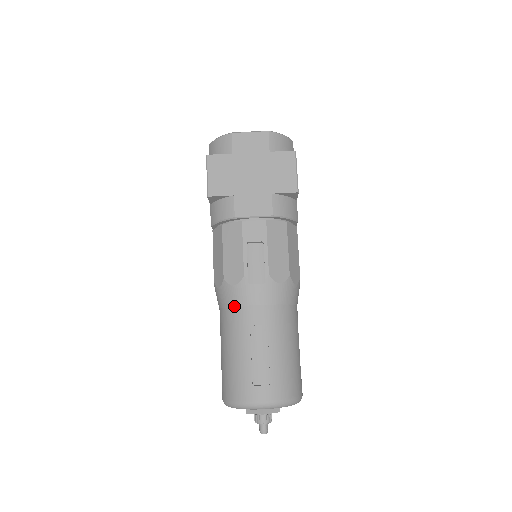
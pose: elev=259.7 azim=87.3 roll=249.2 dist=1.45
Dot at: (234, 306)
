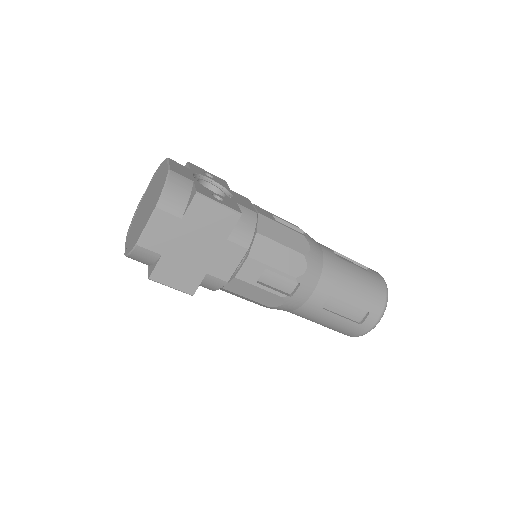
Dot at: (296, 309)
